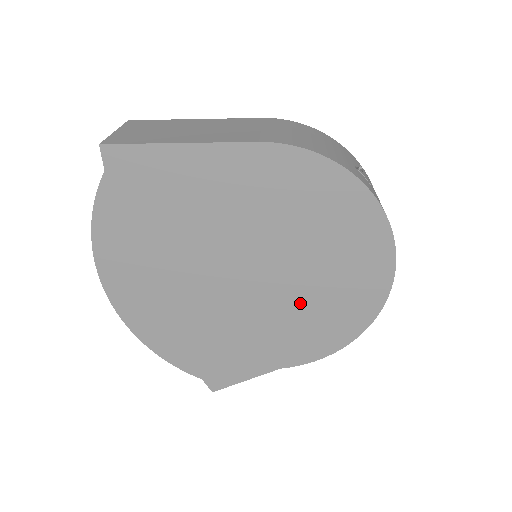
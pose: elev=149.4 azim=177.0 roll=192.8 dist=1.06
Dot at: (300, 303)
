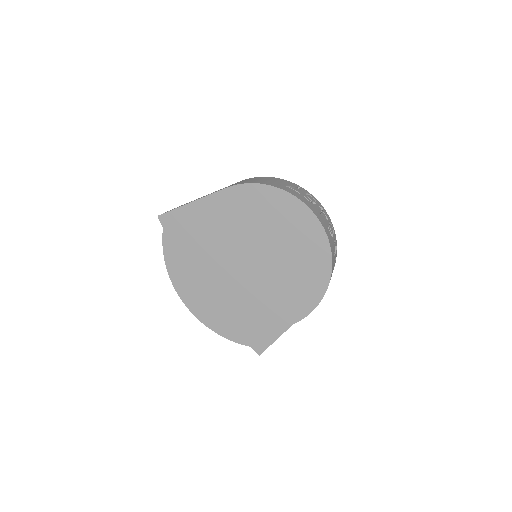
Dot at: (284, 273)
